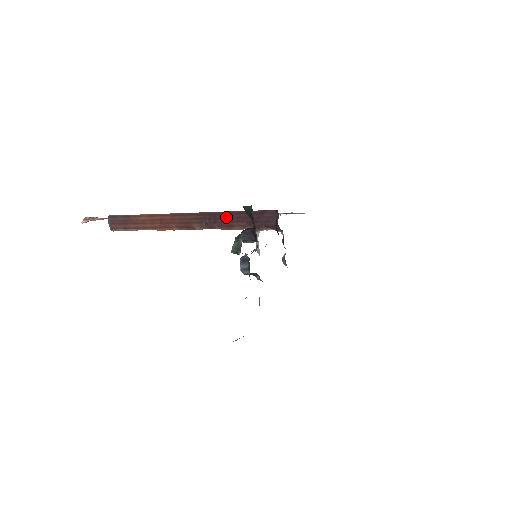
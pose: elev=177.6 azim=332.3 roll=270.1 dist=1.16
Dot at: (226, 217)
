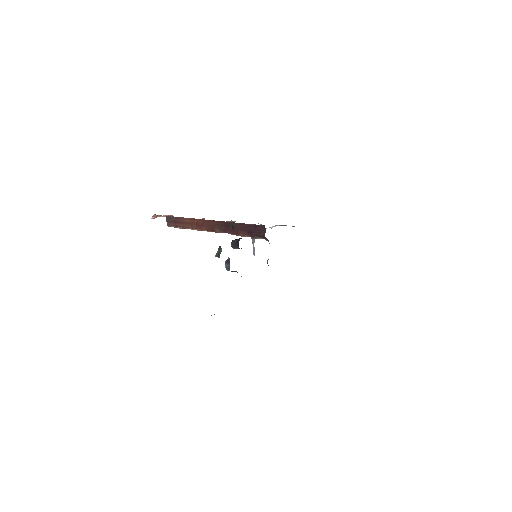
Dot at: (235, 226)
